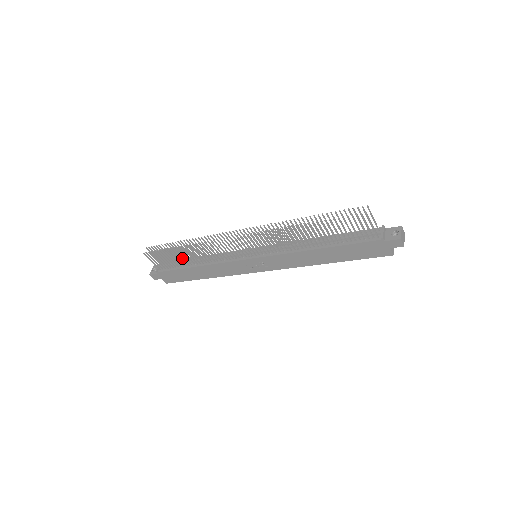
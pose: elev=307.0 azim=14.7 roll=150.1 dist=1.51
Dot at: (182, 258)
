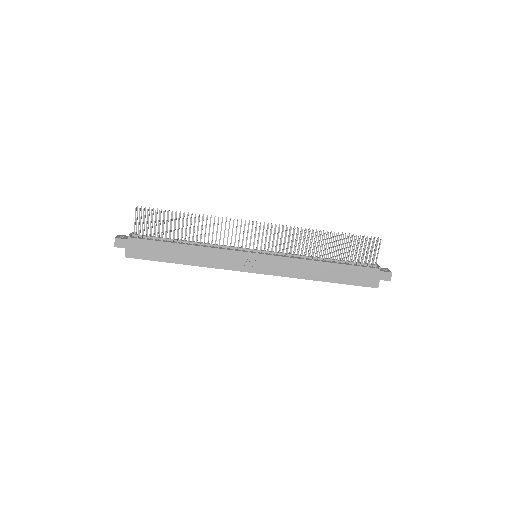
Dot at: occluded
